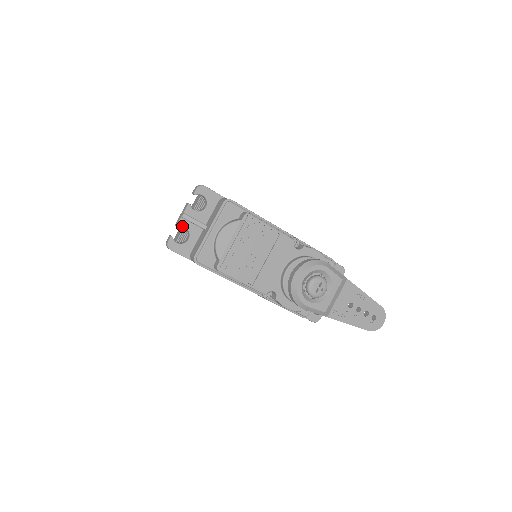
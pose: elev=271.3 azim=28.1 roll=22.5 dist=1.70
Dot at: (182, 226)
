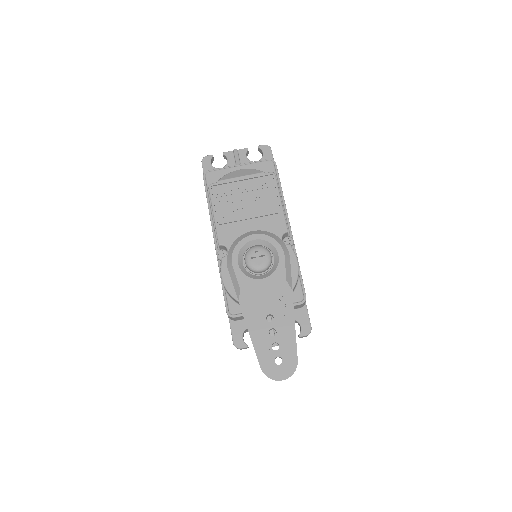
Dot at: (227, 156)
